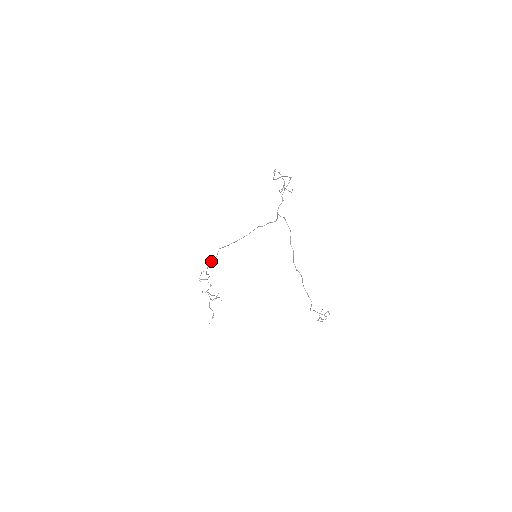
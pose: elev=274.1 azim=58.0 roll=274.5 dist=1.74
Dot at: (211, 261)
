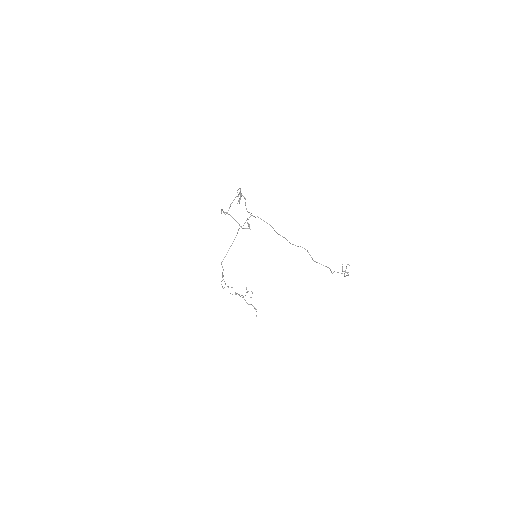
Dot at: (222, 273)
